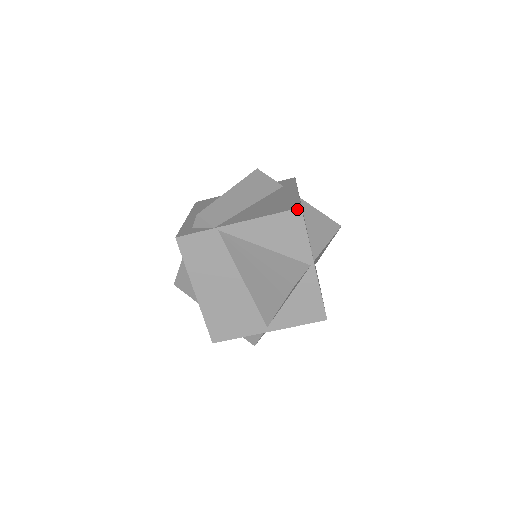
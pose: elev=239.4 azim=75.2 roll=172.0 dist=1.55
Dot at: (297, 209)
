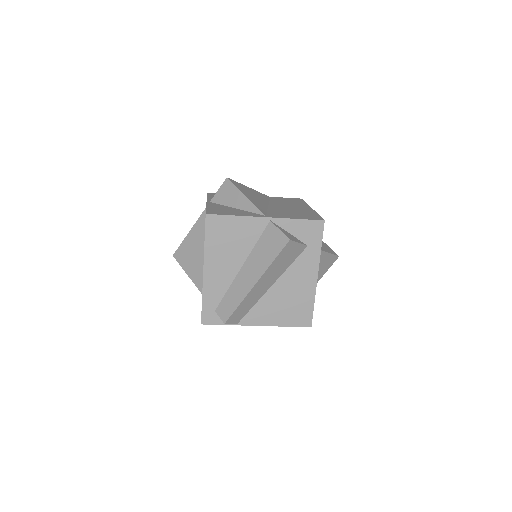
Dot at: occluded
